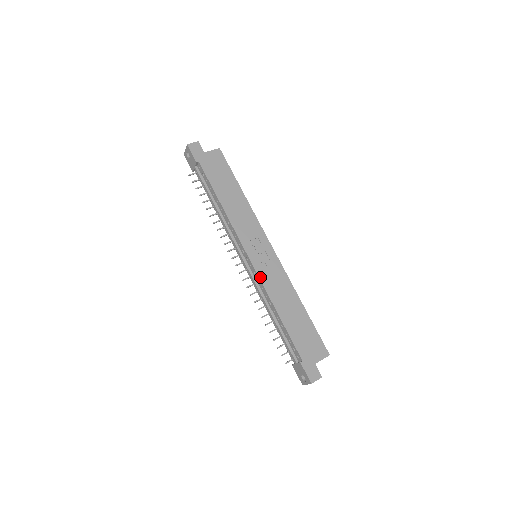
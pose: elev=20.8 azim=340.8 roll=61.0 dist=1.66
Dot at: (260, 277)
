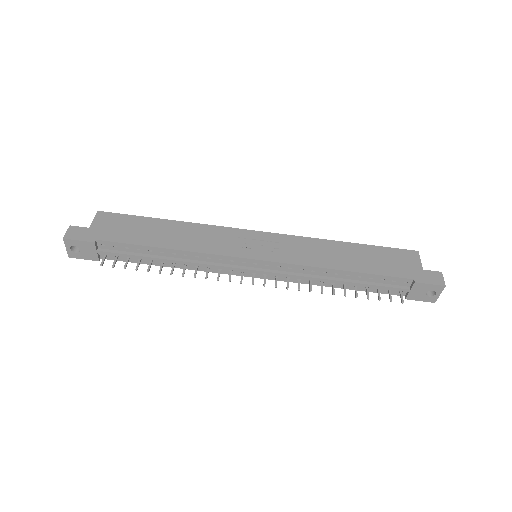
Dot at: (288, 262)
